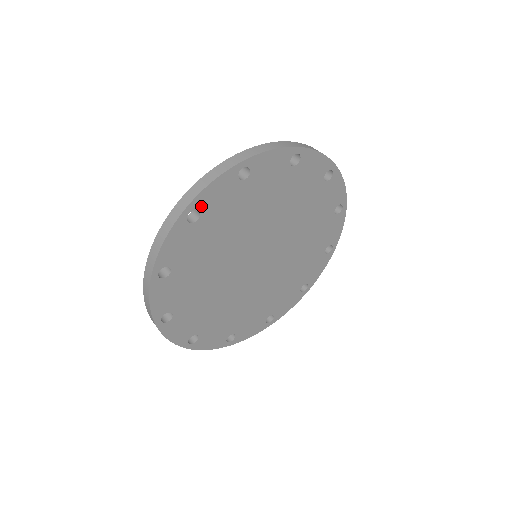
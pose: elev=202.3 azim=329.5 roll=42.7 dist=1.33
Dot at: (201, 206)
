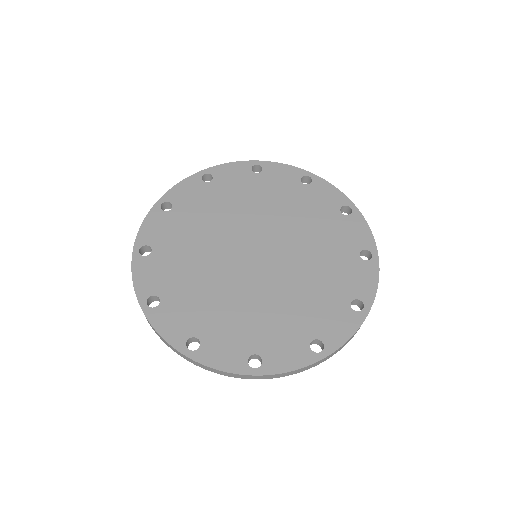
Dot at: (146, 241)
